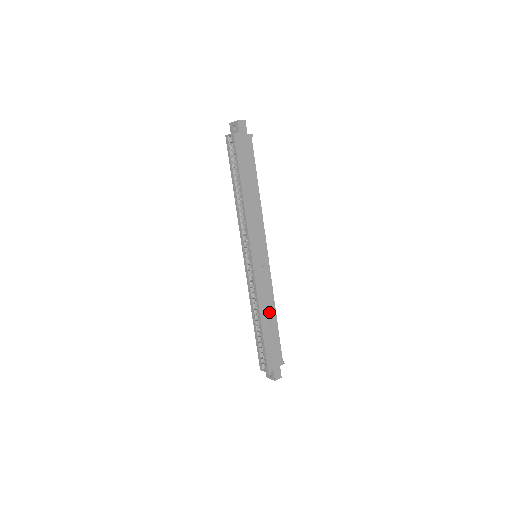
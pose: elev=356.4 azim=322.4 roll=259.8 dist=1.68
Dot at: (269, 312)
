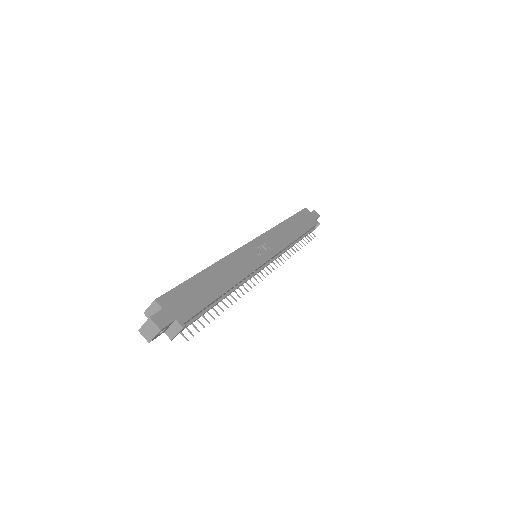
Dot at: (225, 277)
